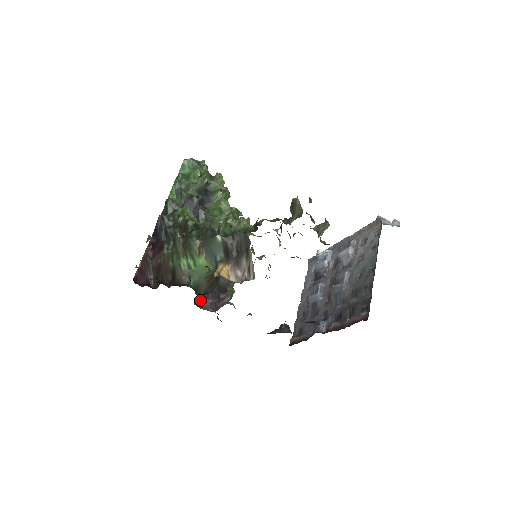
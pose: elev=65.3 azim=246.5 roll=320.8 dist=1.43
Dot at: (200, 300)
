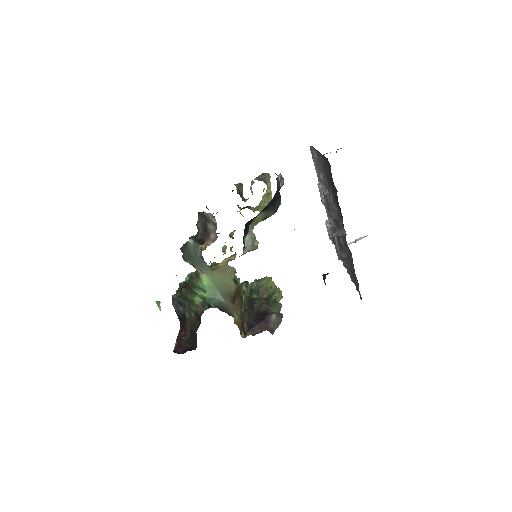
Dot at: (247, 332)
